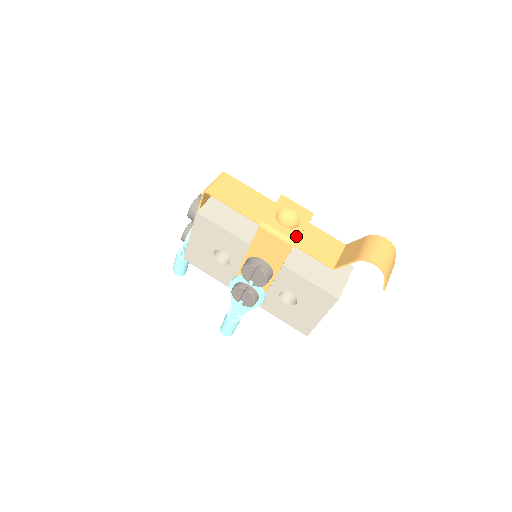
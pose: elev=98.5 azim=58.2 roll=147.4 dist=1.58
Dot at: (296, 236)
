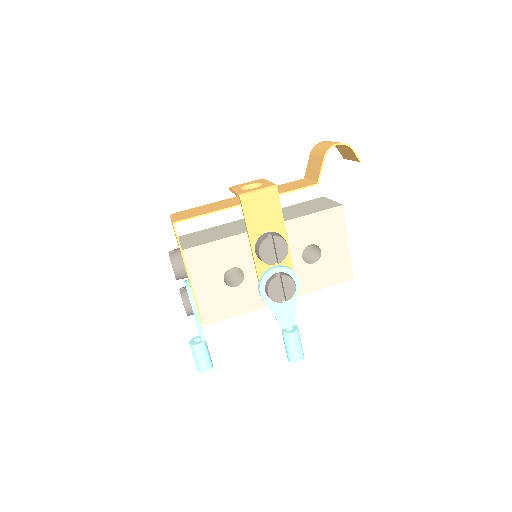
Dot at: (271, 184)
